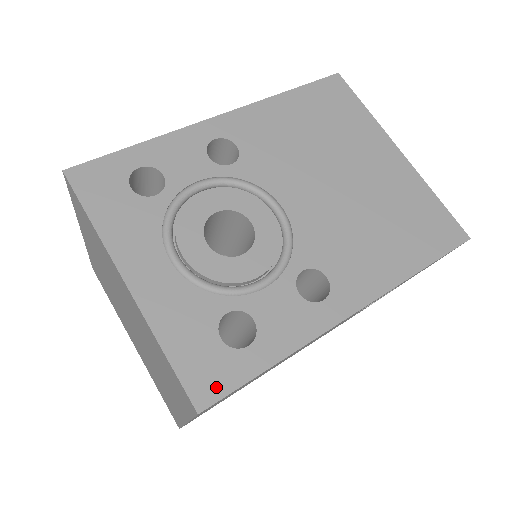
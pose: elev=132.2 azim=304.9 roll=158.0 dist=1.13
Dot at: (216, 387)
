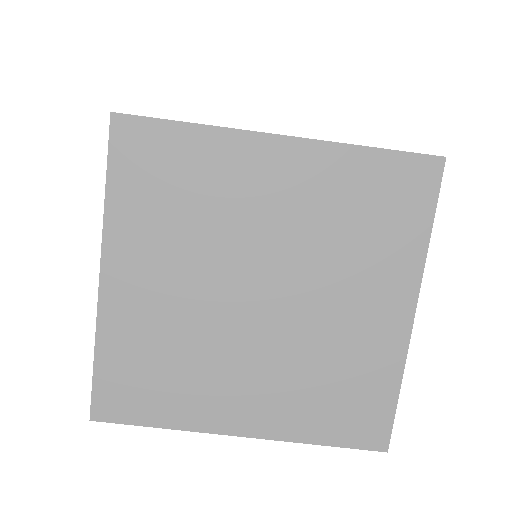
Dot at: occluded
